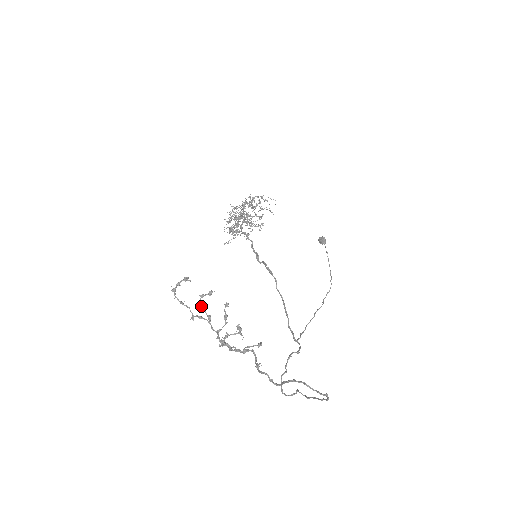
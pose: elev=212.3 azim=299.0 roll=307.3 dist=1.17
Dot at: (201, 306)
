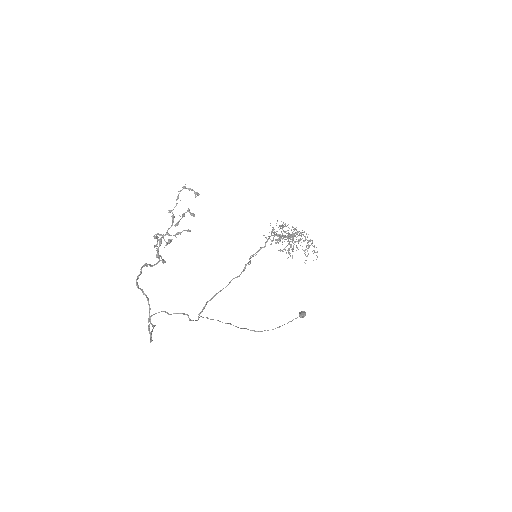
Dot at: (183, 215)
